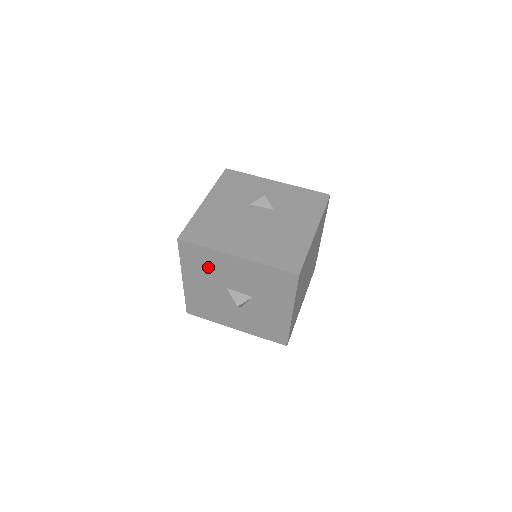
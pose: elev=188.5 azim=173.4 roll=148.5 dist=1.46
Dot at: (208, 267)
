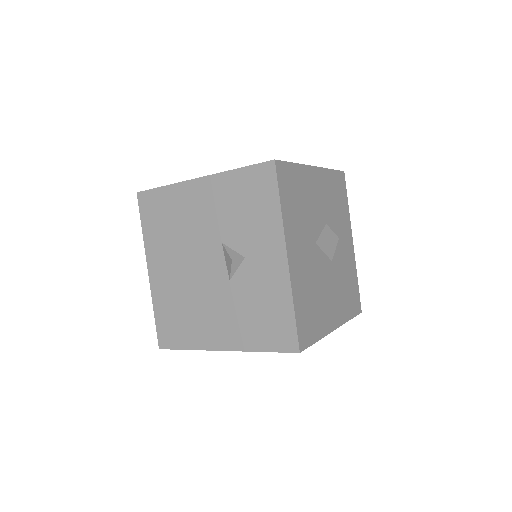
Dot at: occluded
